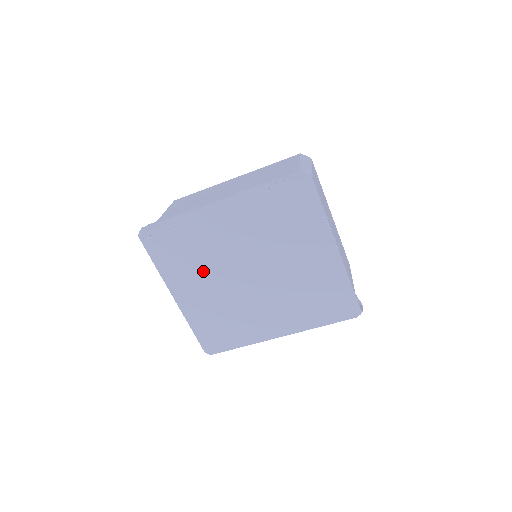
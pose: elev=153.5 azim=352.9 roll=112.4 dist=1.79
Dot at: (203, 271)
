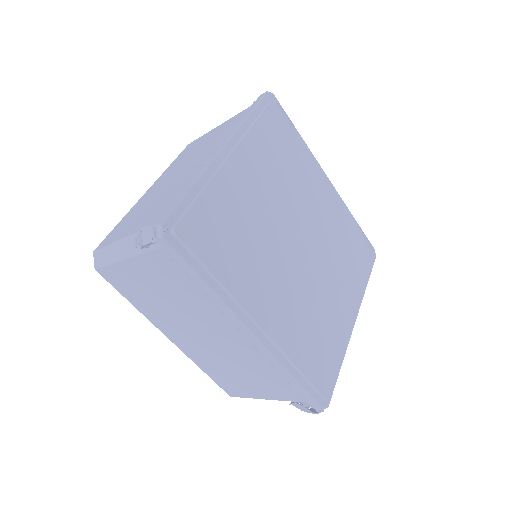
Dot at: (277, 181)
